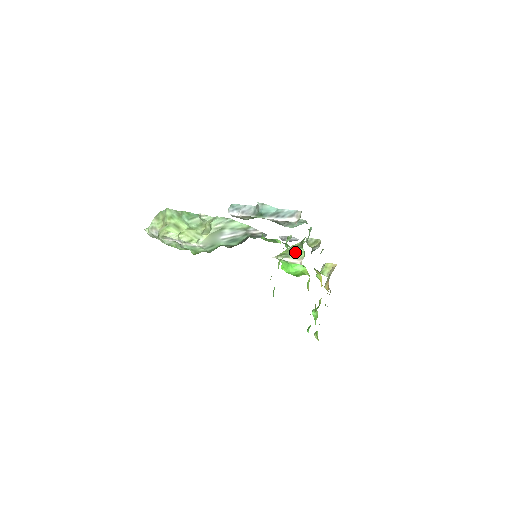
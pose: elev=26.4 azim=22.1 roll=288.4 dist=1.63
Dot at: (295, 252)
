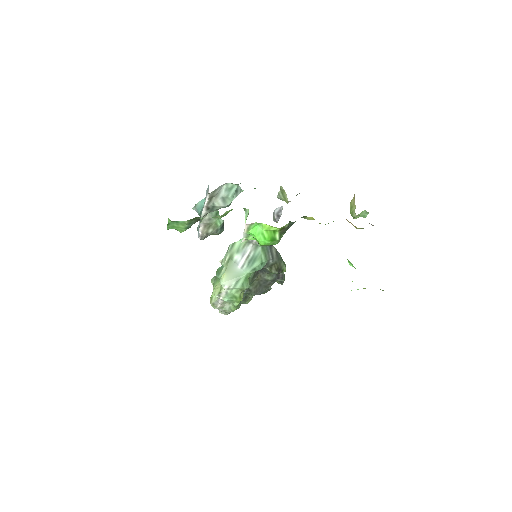
Dot at: (245, 219)
